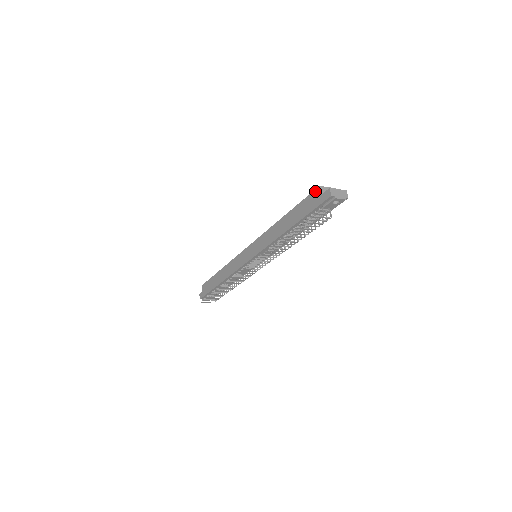
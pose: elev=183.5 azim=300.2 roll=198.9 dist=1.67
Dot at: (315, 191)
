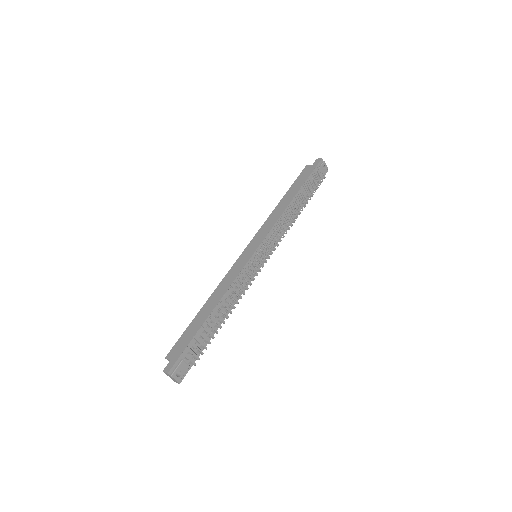
Dot at: (305, 168)
